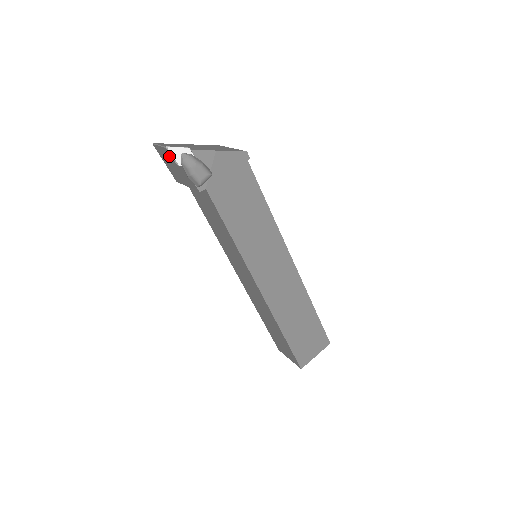
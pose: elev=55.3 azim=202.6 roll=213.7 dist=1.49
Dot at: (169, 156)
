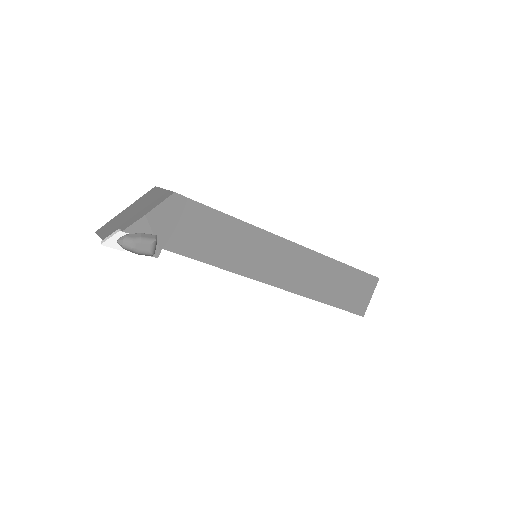
Dot at: occluded
